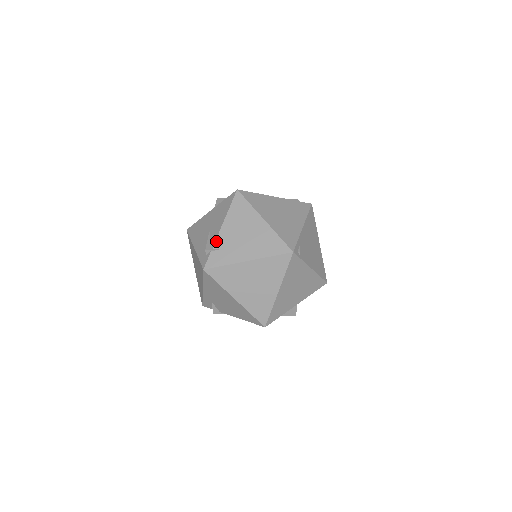
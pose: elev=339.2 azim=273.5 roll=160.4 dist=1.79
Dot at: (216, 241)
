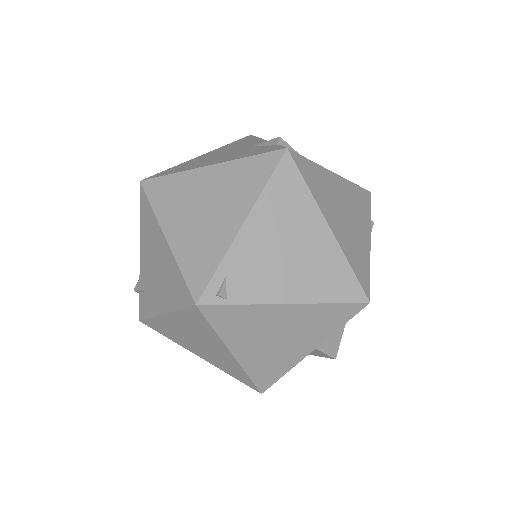
Dot at: (140, 276)
